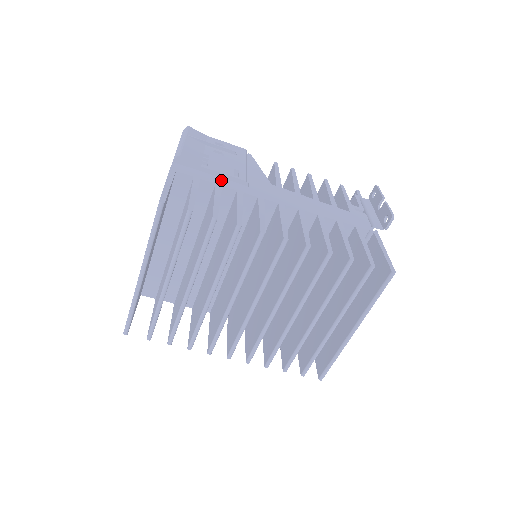
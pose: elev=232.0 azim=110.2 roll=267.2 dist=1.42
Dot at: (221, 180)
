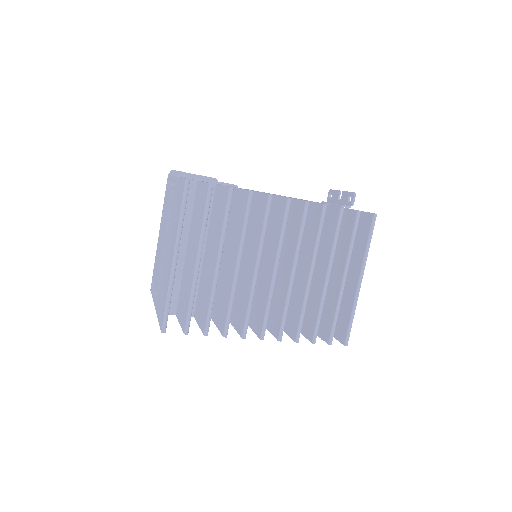
Dot at: occluded
